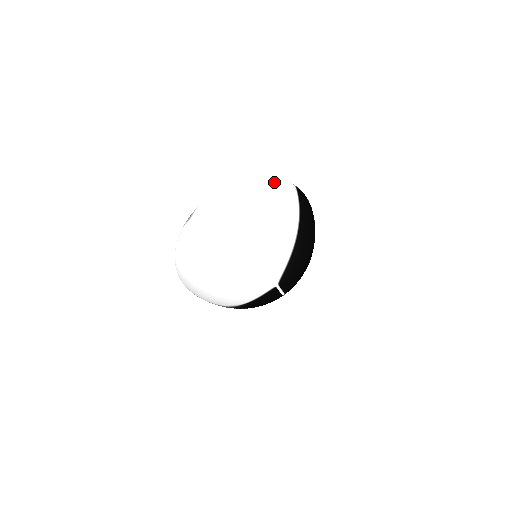
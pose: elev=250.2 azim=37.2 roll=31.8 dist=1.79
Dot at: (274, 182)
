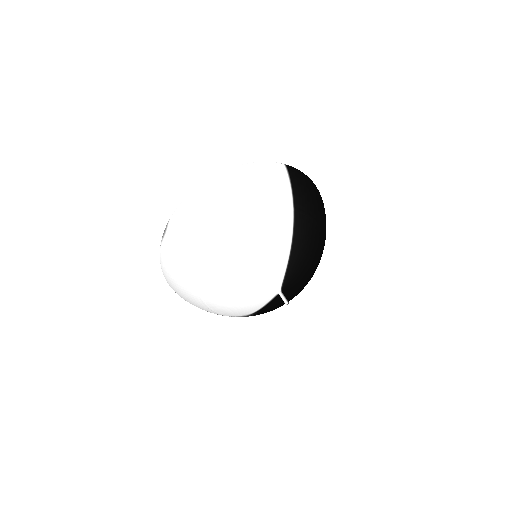
Dot at: (254, 169)
